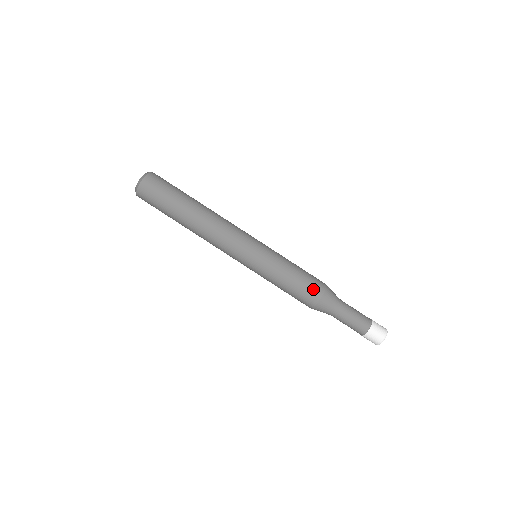
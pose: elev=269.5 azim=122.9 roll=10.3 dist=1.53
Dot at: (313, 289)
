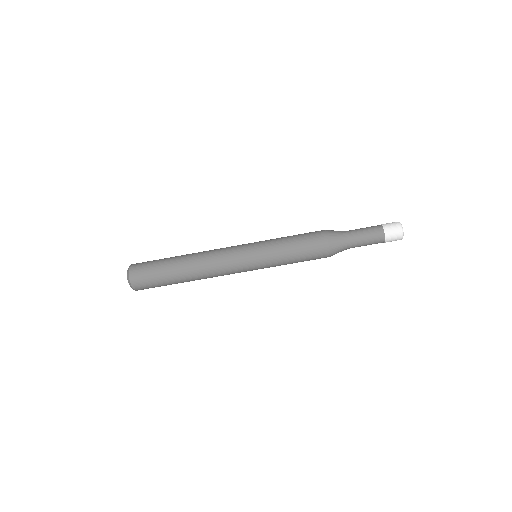
Dot at: (316, 238)
